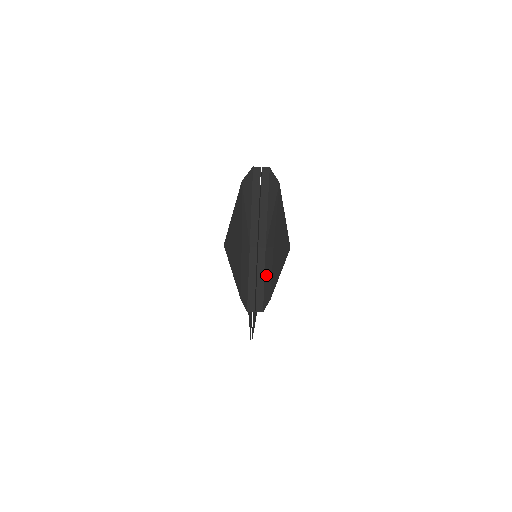
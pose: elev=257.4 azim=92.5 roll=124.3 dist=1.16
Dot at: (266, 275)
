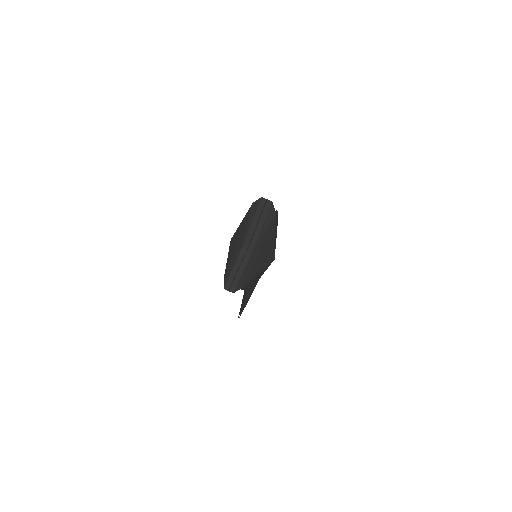
Dot at: (245, 270)
